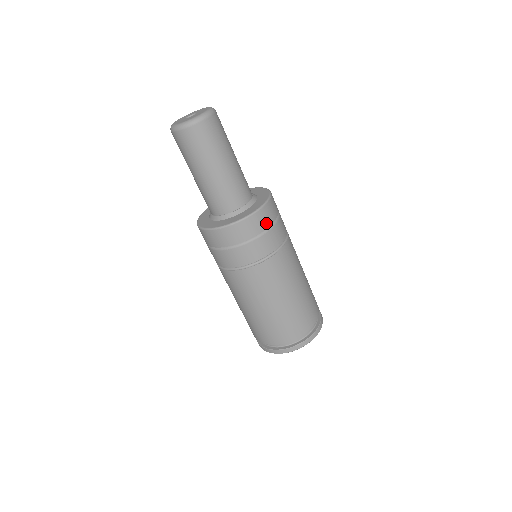
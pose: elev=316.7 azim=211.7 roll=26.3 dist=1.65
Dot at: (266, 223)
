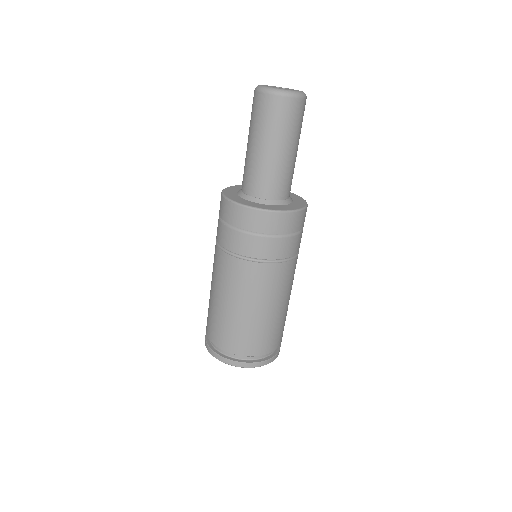
Dot at: (271, 229)
